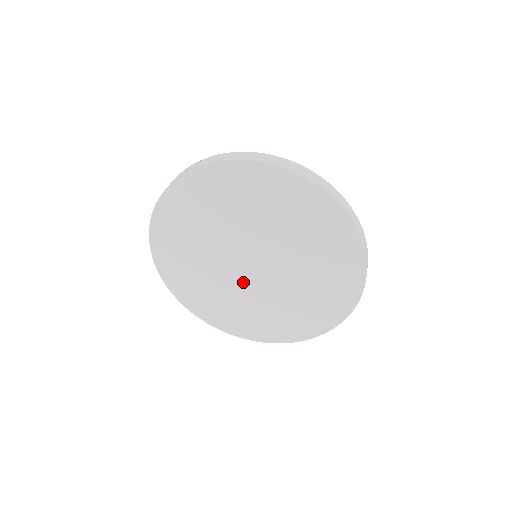
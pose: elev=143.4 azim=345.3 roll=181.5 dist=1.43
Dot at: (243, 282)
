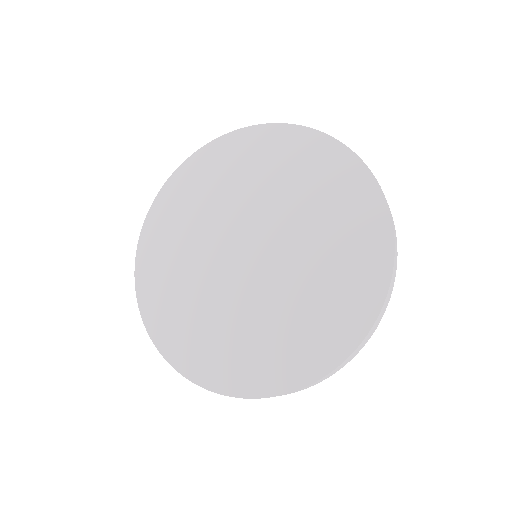
Dot at: (227, 278)
